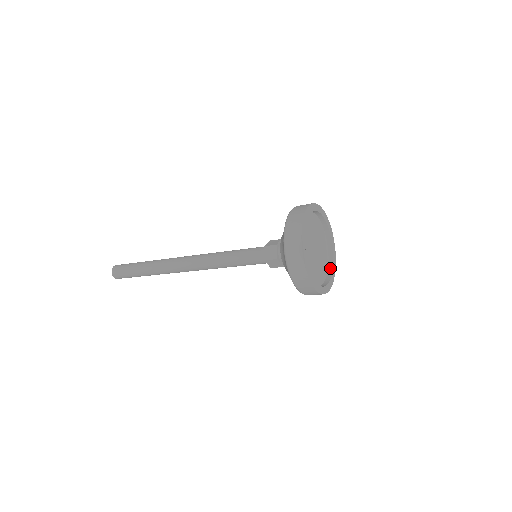
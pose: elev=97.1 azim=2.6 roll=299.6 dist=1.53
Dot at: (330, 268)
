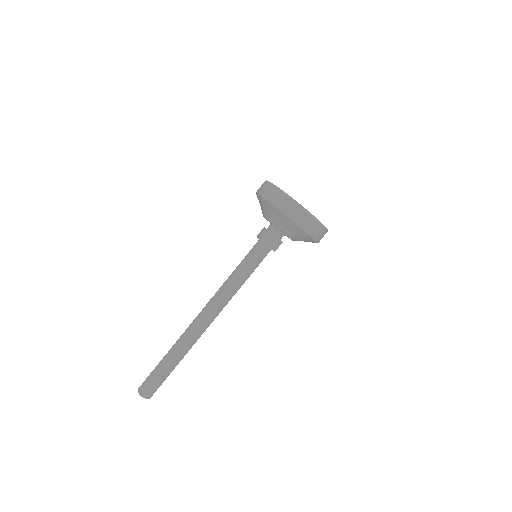
Dot at: occluded
